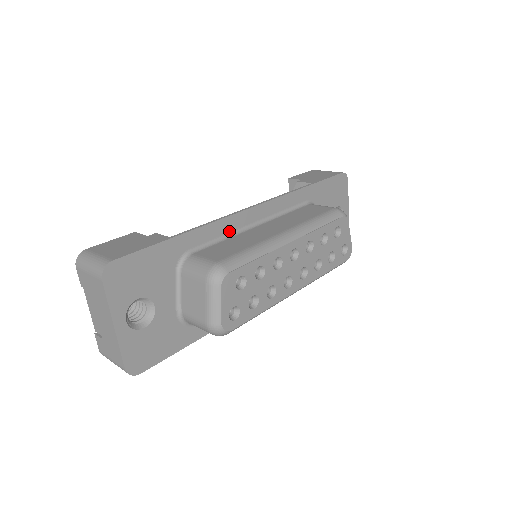
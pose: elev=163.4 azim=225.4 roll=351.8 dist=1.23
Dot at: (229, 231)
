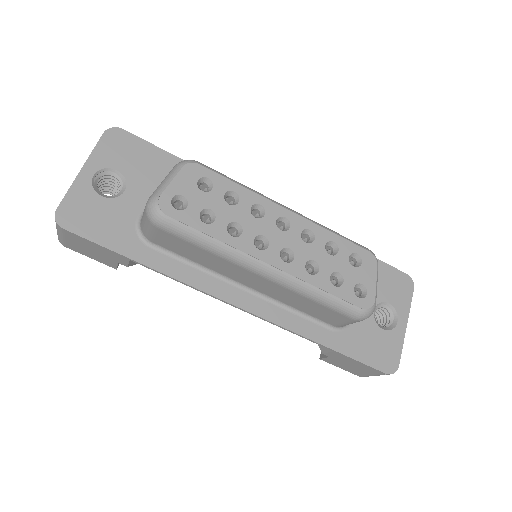
Dot at: occluded
